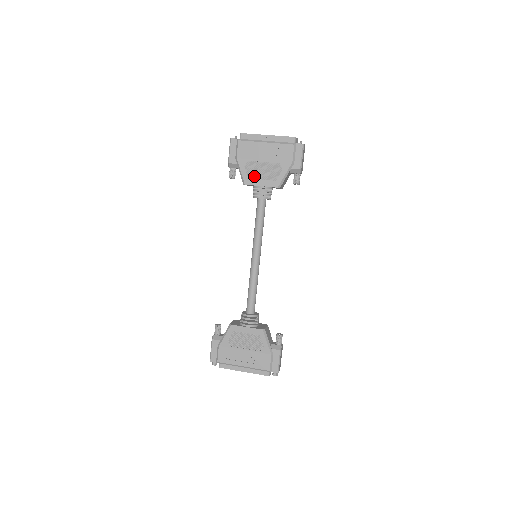
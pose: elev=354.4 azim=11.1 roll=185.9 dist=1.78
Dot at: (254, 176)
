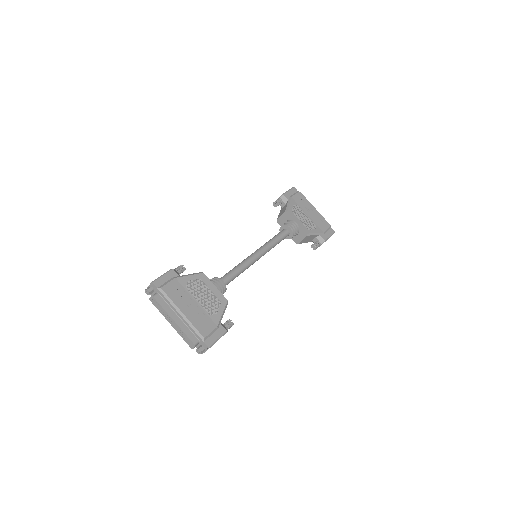
Dot at: (296, 214)
